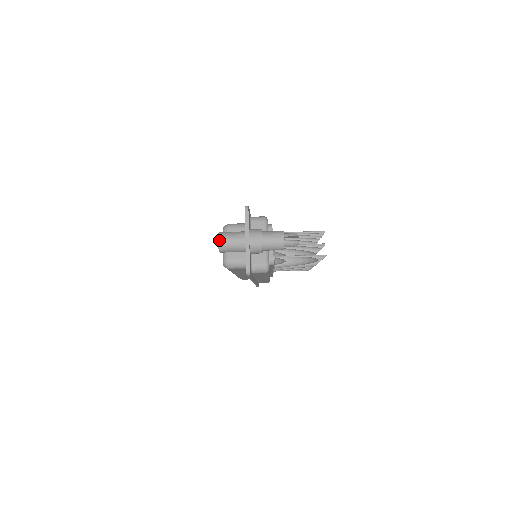
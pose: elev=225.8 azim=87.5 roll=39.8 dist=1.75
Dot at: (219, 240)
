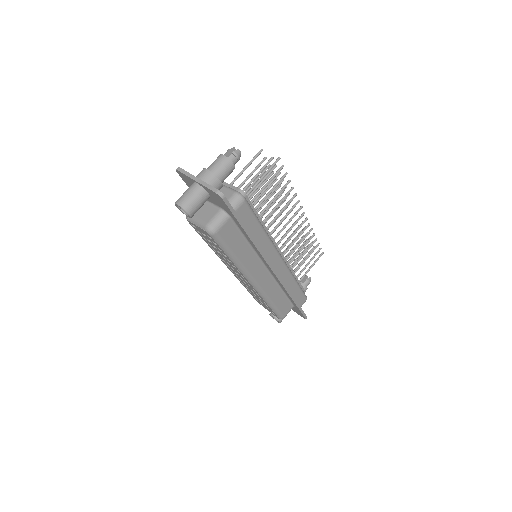
Dot at: (177, 203)
